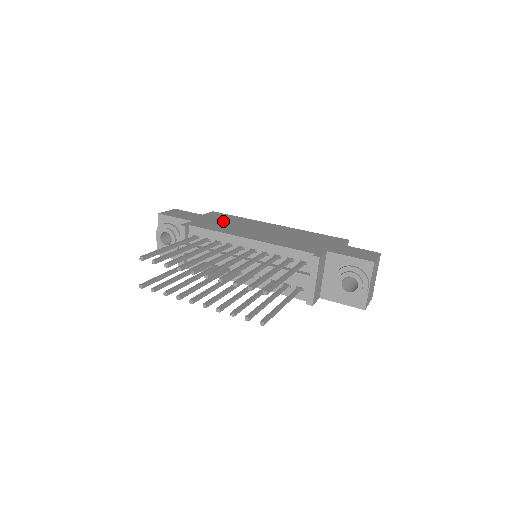
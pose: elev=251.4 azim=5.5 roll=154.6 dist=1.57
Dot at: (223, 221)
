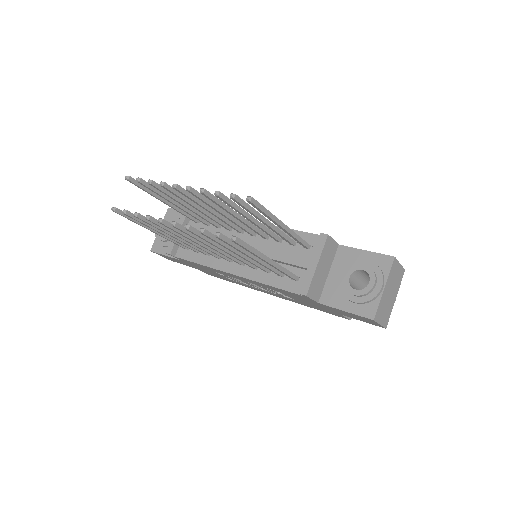
Dot at: occluded
